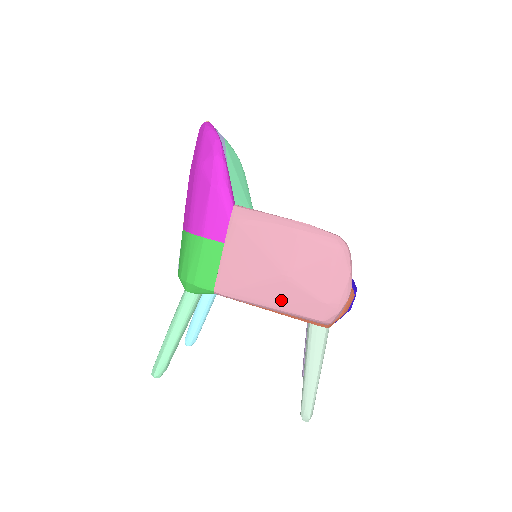
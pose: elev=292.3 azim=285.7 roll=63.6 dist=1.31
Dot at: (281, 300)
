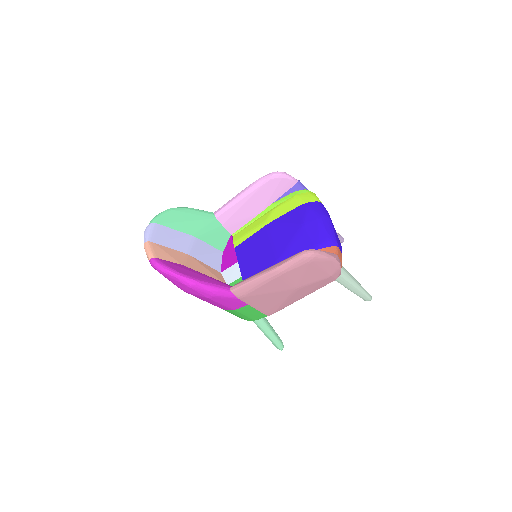
Dot at: (306, 293)
